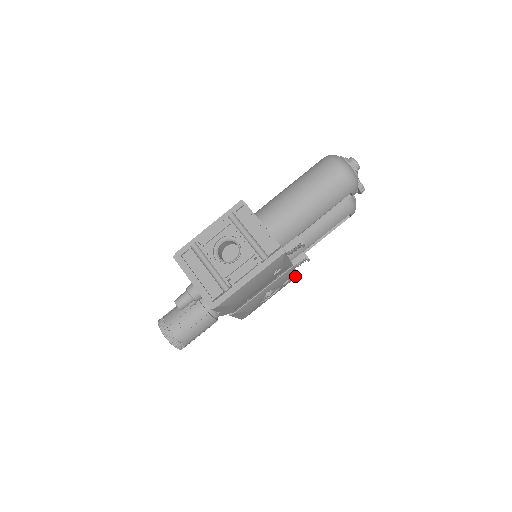
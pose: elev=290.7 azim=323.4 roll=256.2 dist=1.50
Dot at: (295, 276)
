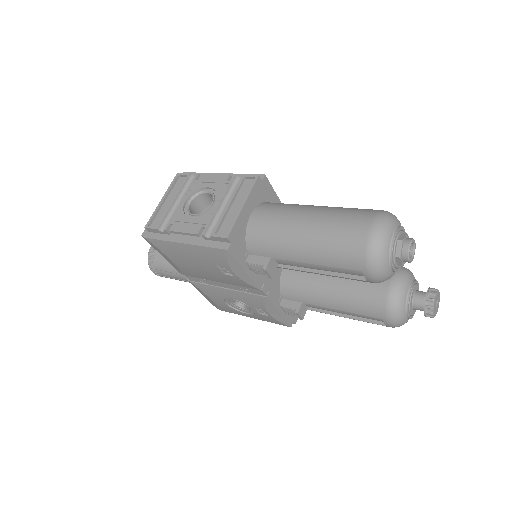
Dot at: (282, 321)
